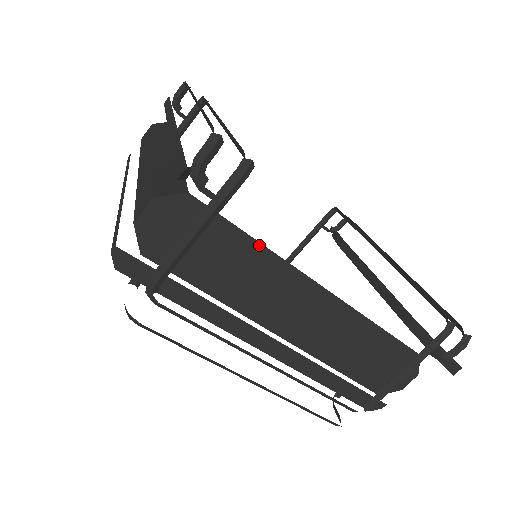
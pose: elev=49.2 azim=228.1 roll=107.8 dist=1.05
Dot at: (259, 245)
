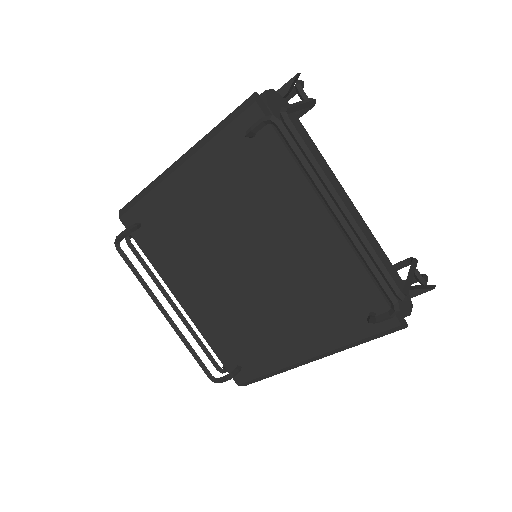
Dot at: (317, 148)
